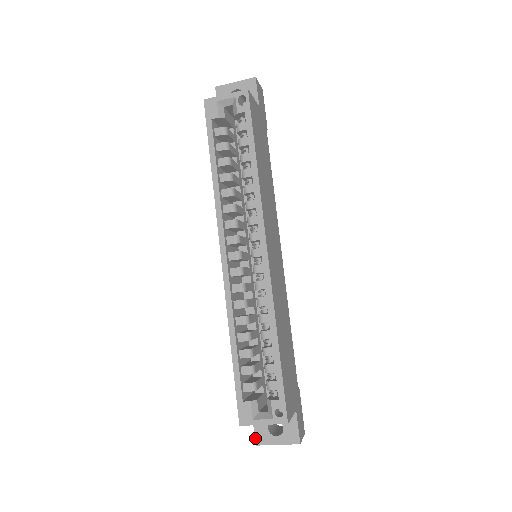
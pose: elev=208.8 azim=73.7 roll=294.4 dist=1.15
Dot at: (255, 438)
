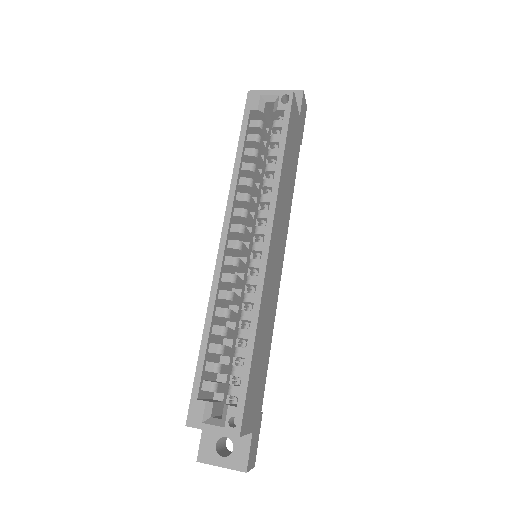
Dot at: (198, 453)
